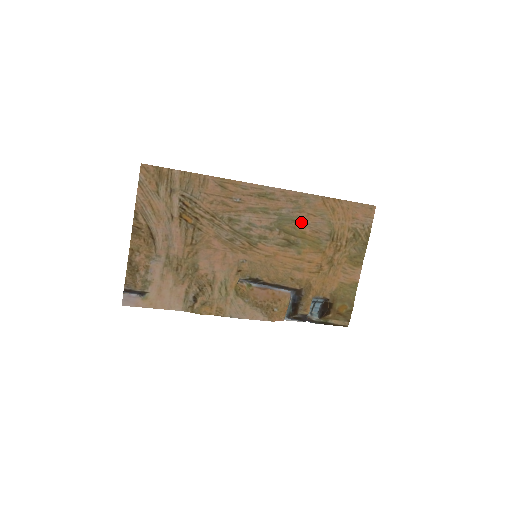
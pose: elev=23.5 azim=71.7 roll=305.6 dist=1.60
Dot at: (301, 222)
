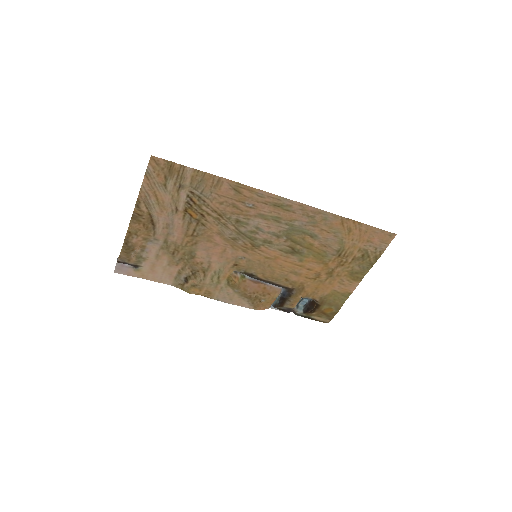
Dot at: (312, 235)
